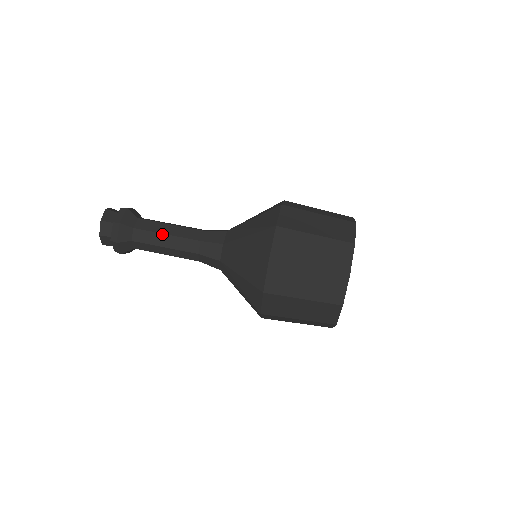
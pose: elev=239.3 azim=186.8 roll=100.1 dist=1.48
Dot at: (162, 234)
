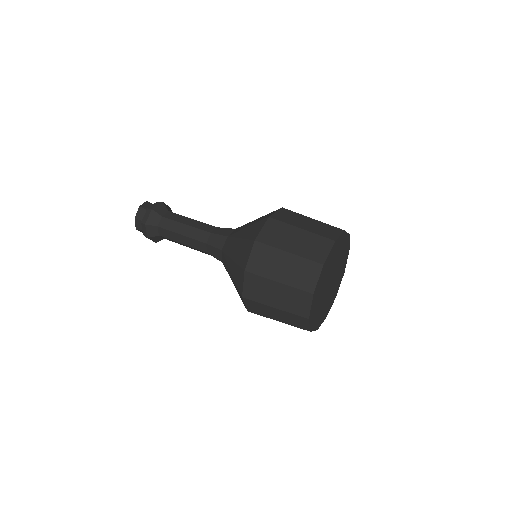
Dot at: (182, 224)
